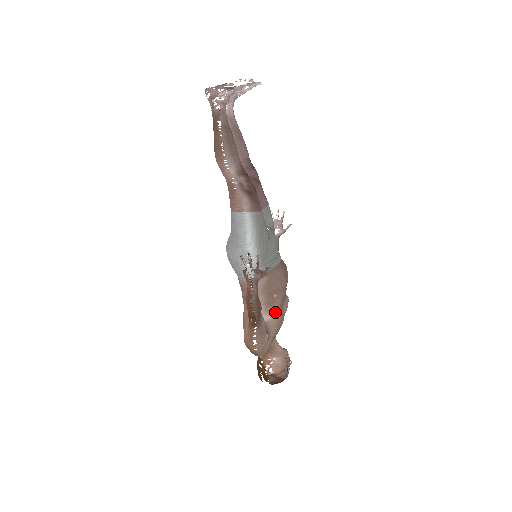
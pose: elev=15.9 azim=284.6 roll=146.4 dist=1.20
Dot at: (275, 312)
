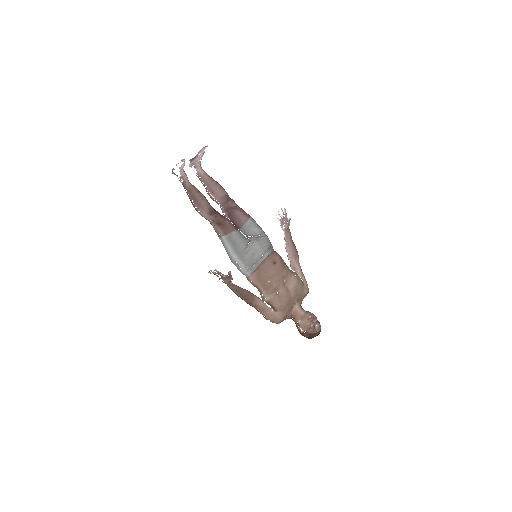
Dot at: (273, 293)
